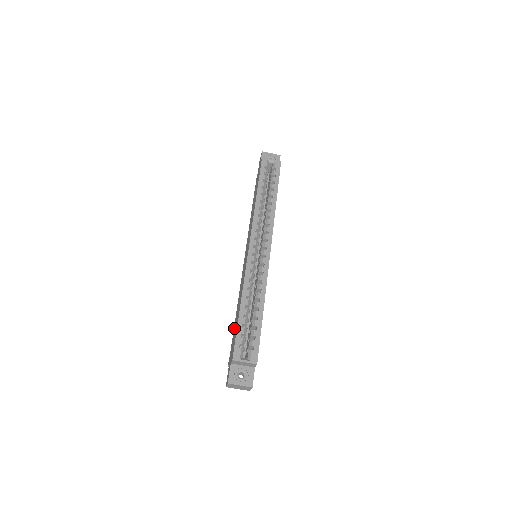
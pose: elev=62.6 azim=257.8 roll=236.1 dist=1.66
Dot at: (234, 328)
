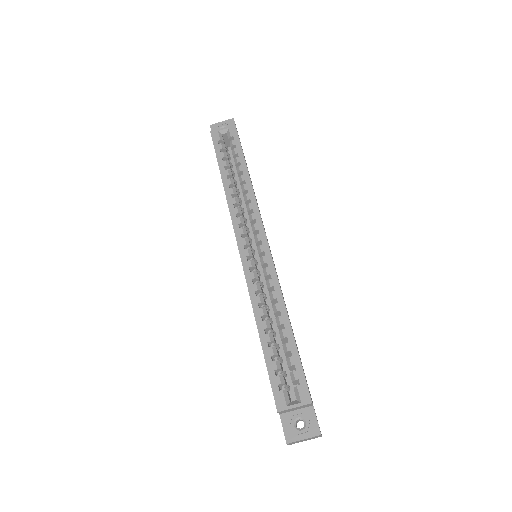
Dot at: occluded
